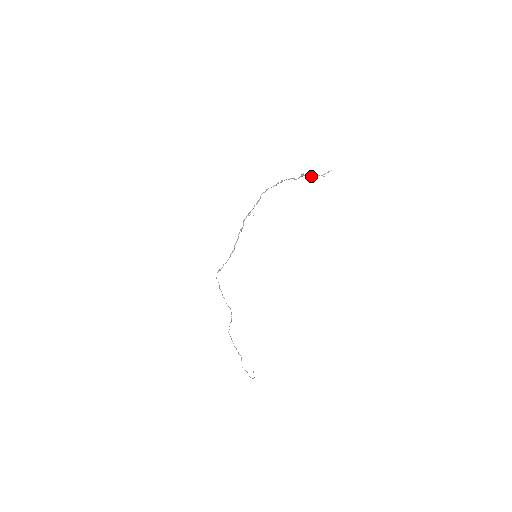
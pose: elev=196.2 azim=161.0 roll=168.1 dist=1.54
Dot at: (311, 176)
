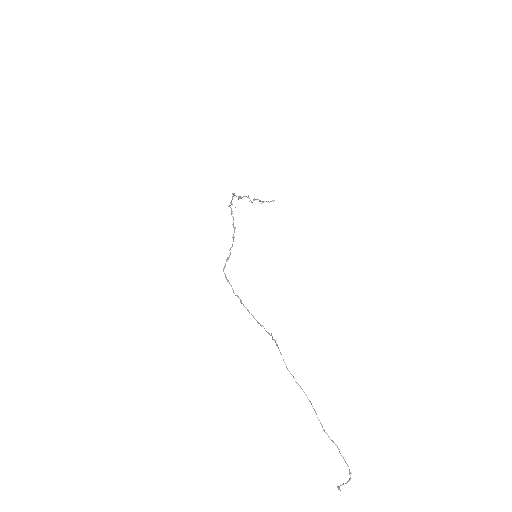
Dot at: (261, 201)
